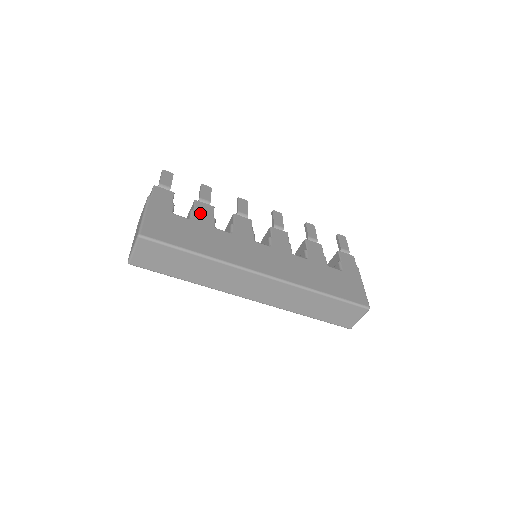
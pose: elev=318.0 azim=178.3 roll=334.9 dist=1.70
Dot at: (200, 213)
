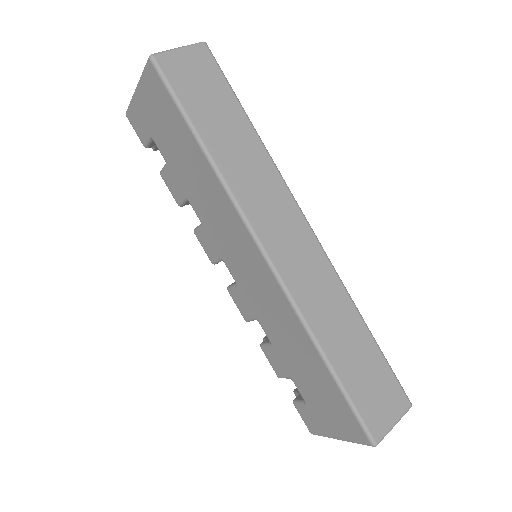
Dot at: occluded
